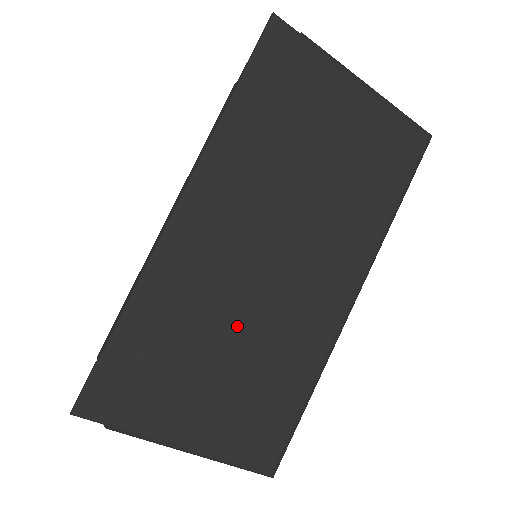
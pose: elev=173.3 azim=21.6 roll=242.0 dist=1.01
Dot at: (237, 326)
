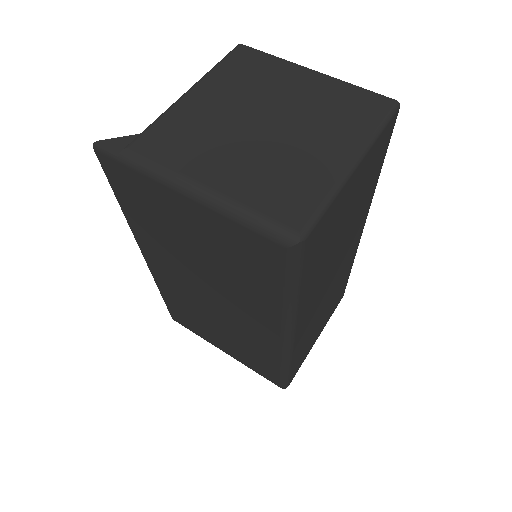
Dot at: (214, 320)
